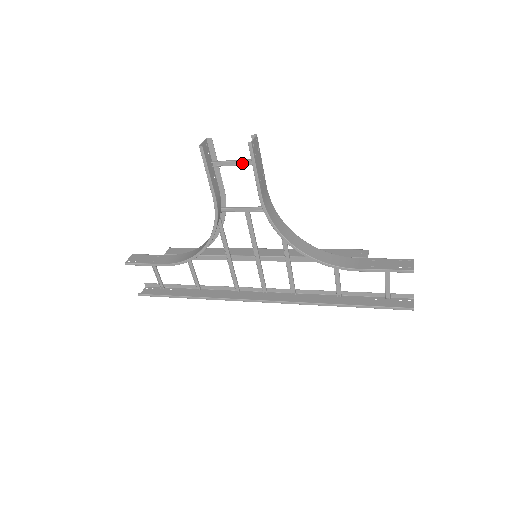
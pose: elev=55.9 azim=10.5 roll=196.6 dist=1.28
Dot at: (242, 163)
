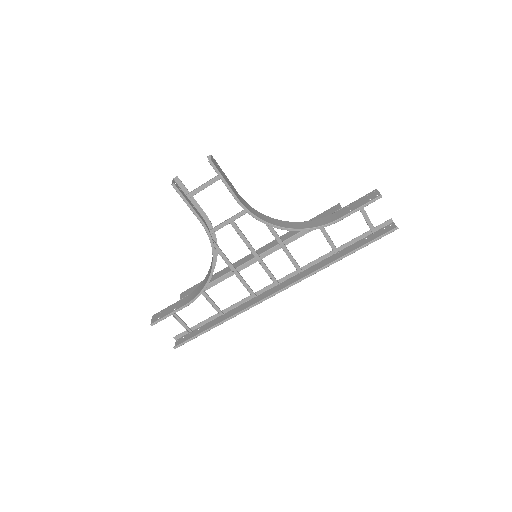
Dot at: (210, 184)
